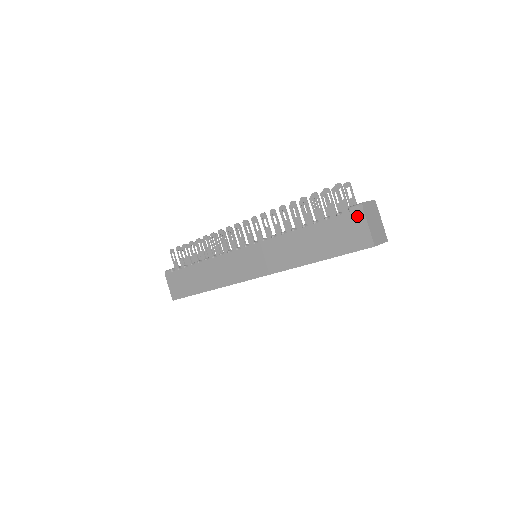
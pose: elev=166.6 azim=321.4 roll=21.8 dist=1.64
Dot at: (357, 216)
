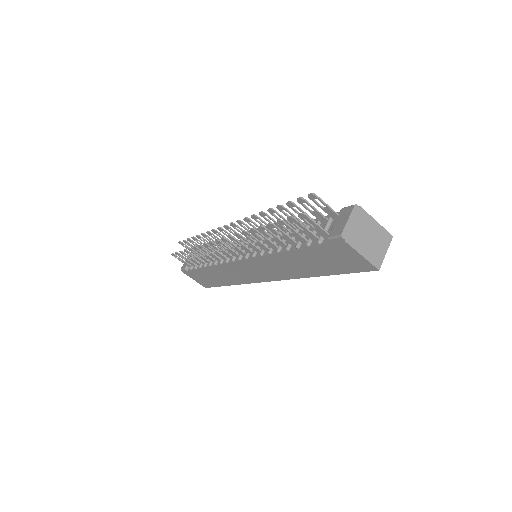
Dot at: (342, 247)
